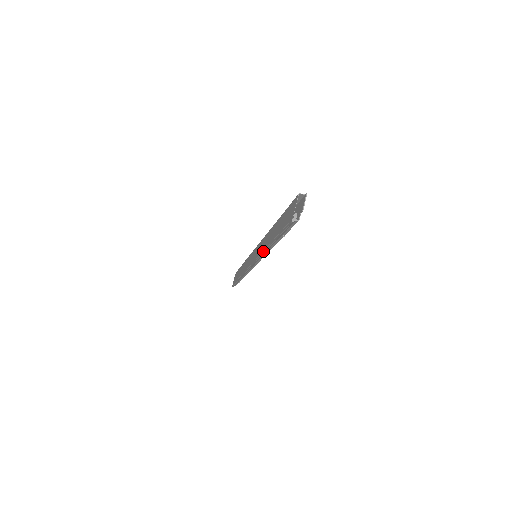
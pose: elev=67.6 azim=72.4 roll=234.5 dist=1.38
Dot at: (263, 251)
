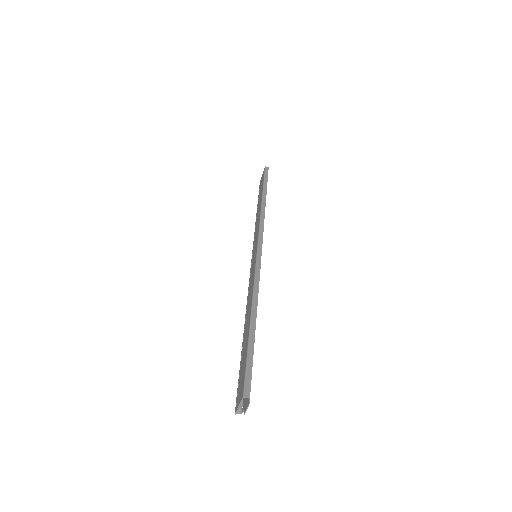
Dot at: (246, 308)
